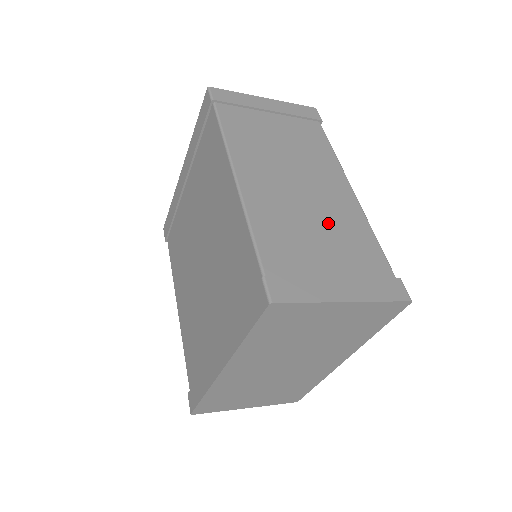
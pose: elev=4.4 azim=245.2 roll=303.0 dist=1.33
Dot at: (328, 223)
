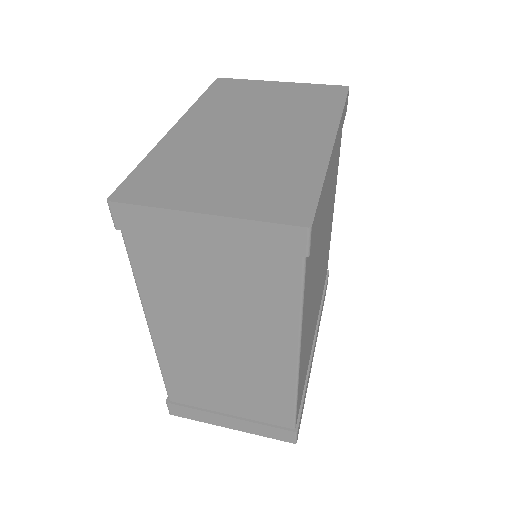
Dot at: (242, 382)
